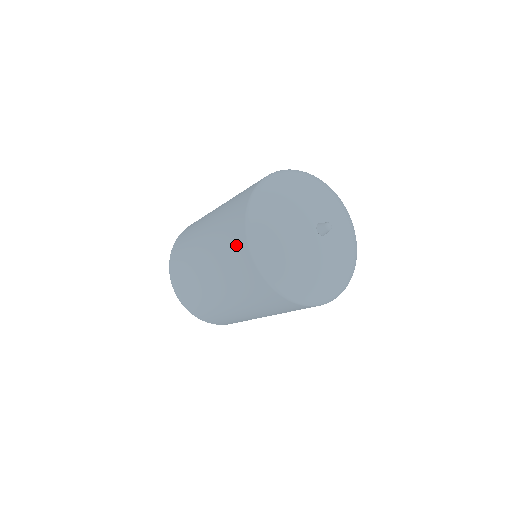
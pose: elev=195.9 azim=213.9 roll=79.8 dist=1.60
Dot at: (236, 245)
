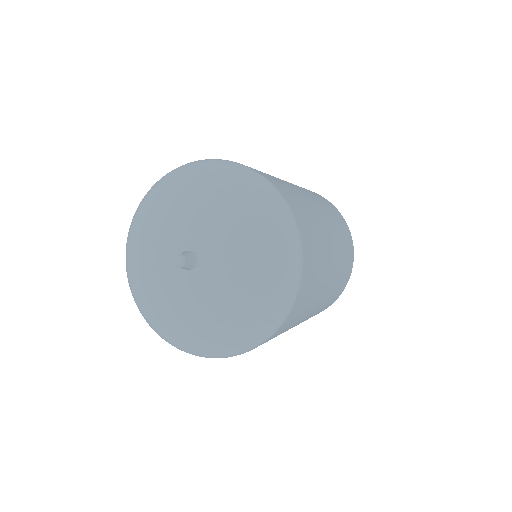
Dot at: occluded
